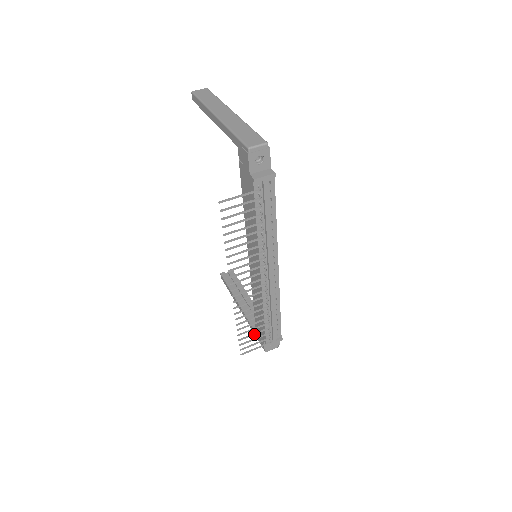
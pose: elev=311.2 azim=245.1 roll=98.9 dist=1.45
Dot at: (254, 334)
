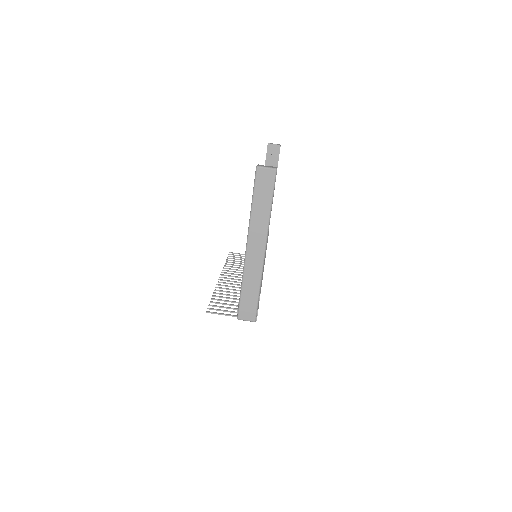
Dot at: occluded
